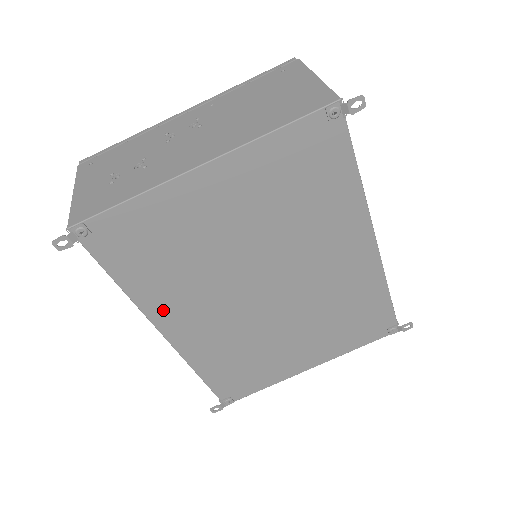
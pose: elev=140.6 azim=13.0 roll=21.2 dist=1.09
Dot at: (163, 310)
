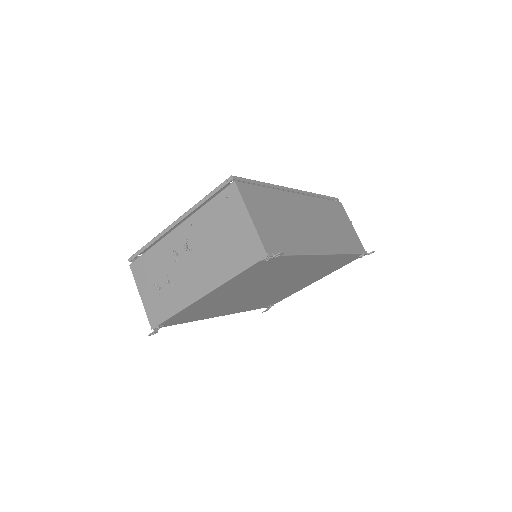
Dot at: (214, 315)
